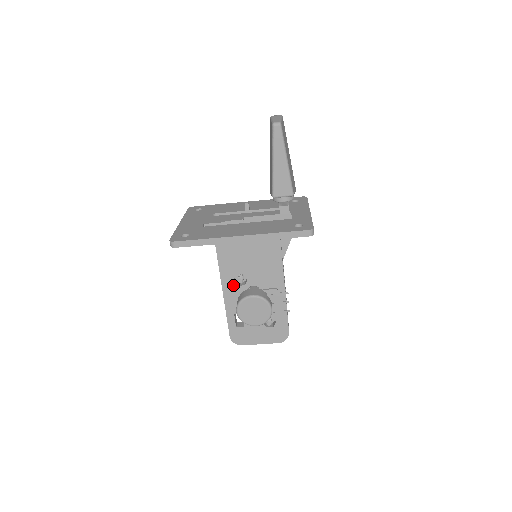
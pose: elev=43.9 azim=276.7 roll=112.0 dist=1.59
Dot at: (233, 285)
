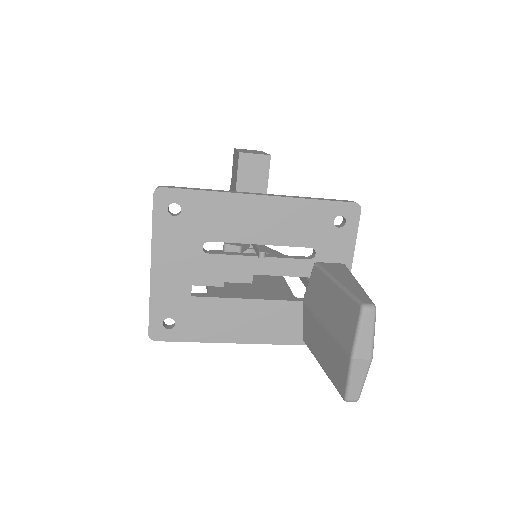
Dot at: occluded
